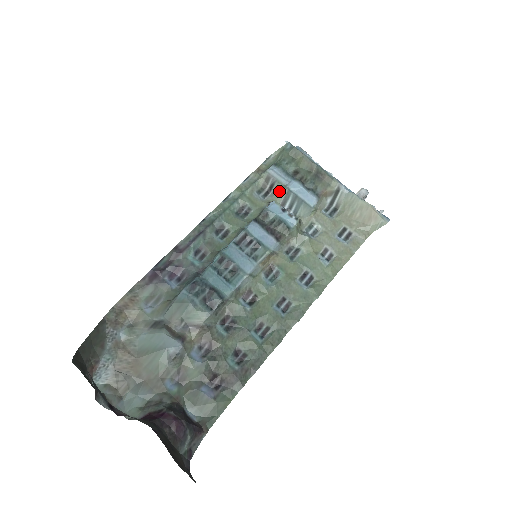
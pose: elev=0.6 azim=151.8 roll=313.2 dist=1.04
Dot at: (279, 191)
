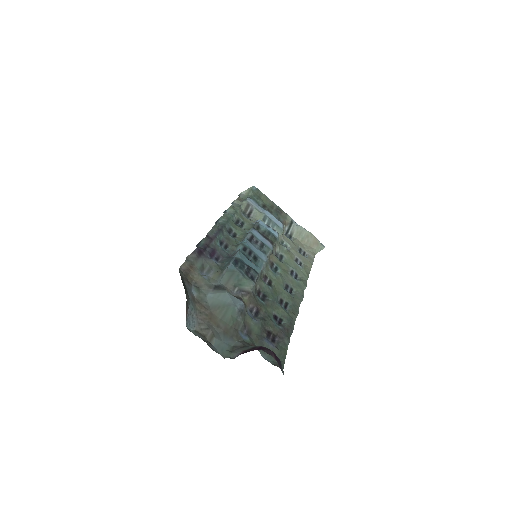
Dot at: (258, 215)
